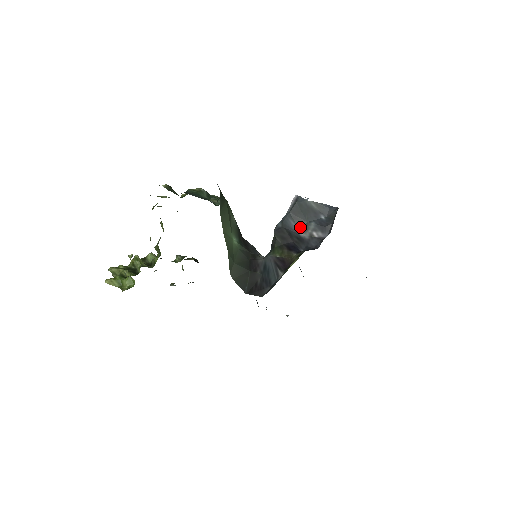
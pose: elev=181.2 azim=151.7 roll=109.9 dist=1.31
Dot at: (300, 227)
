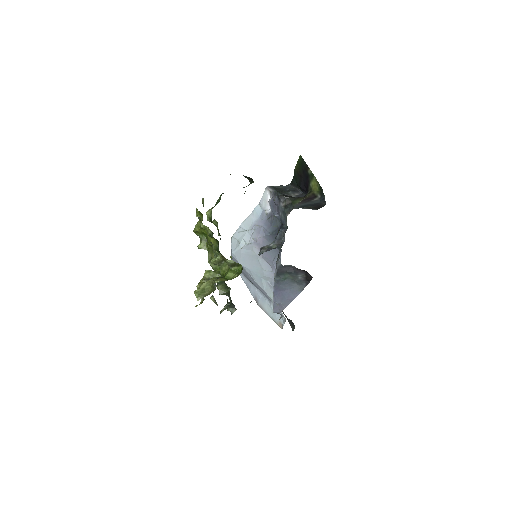
Dot at: (287, 195)
